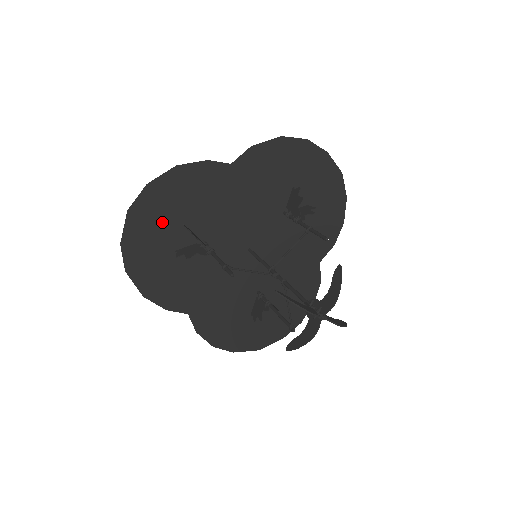
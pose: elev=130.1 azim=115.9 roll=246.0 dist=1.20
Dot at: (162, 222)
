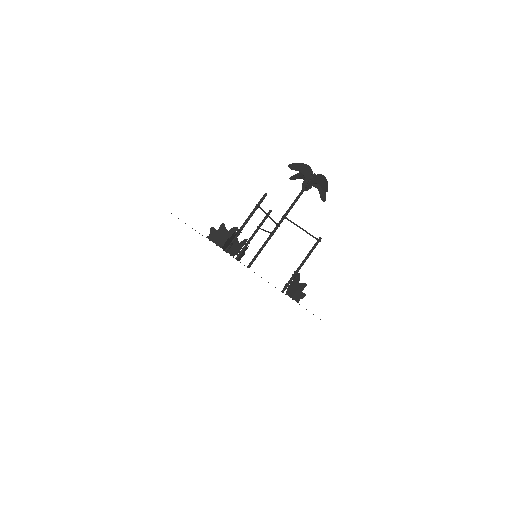
Dot at: occluded
